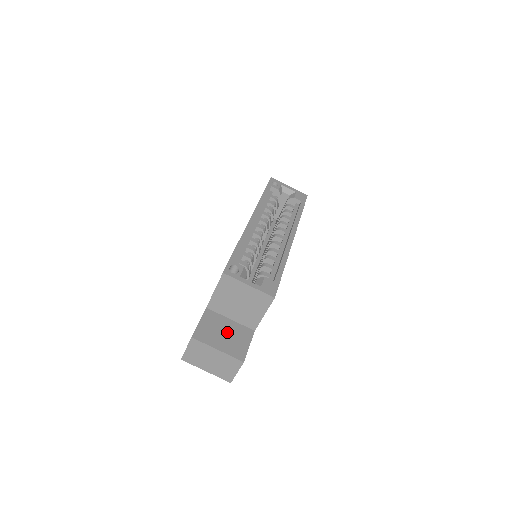
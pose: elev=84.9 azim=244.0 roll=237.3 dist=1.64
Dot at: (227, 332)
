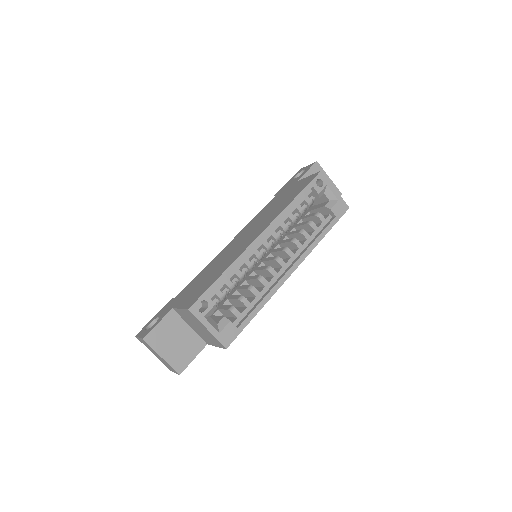
Dot at: (180, 340)
